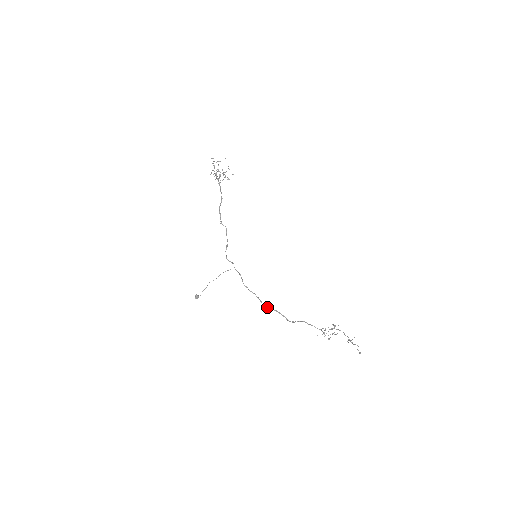
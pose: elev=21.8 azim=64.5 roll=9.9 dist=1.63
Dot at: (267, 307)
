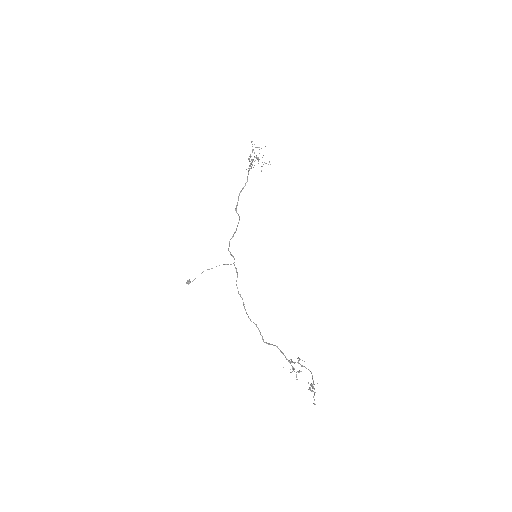
Dot at: (248, 317)
